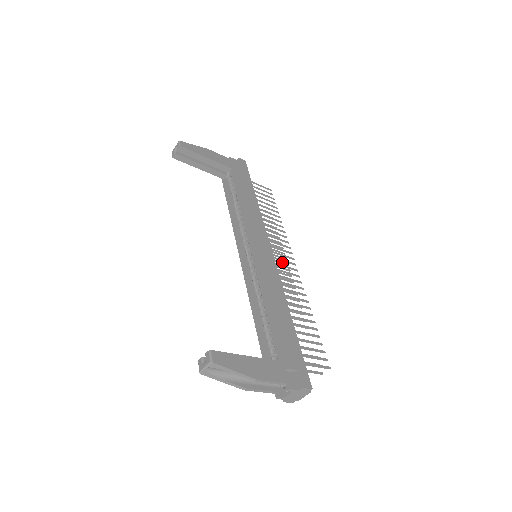
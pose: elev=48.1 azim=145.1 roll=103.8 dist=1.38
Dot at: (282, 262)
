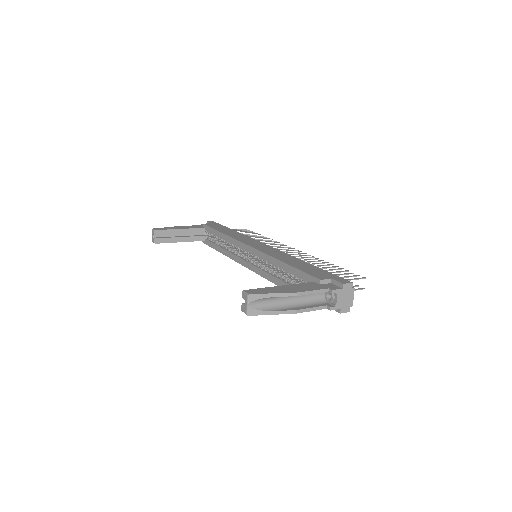
Dot at: occluded
